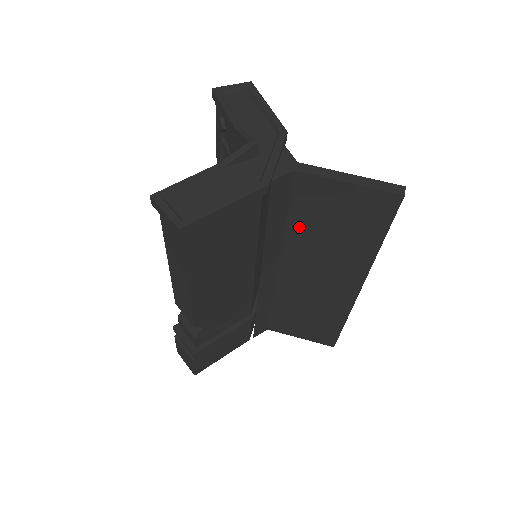
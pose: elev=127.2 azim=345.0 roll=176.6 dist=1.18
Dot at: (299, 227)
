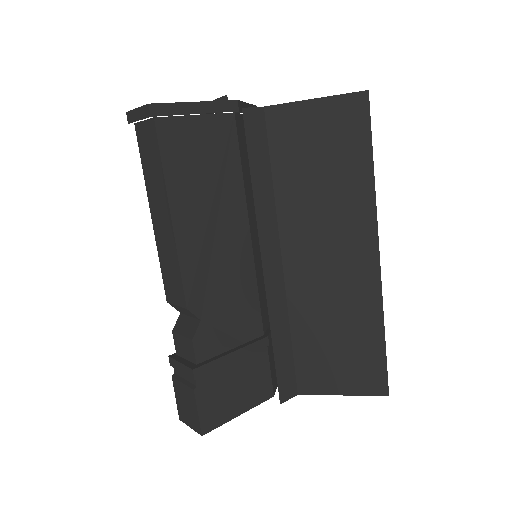
Dot at: (287, 182)
